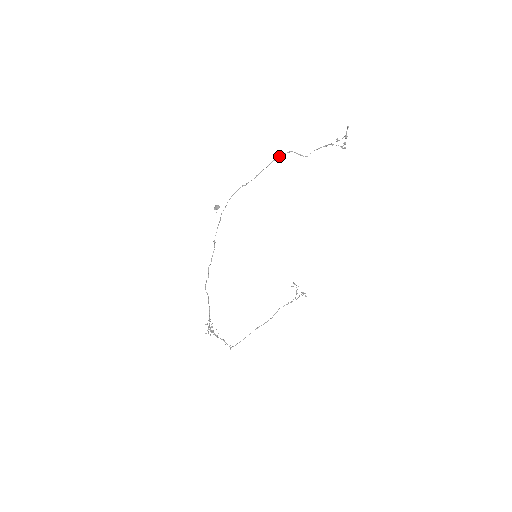
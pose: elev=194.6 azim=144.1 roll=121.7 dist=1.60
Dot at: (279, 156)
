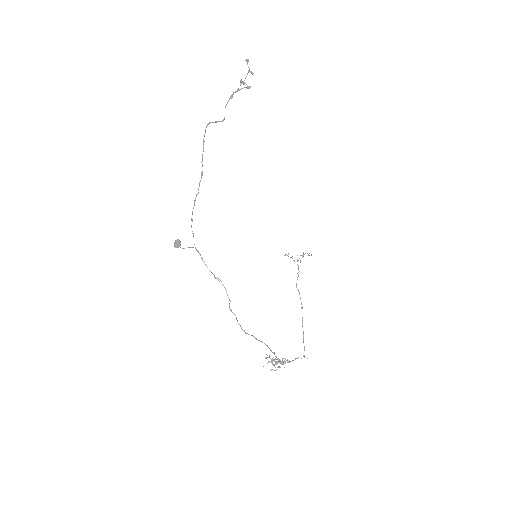
Dot at: (204, 136)
